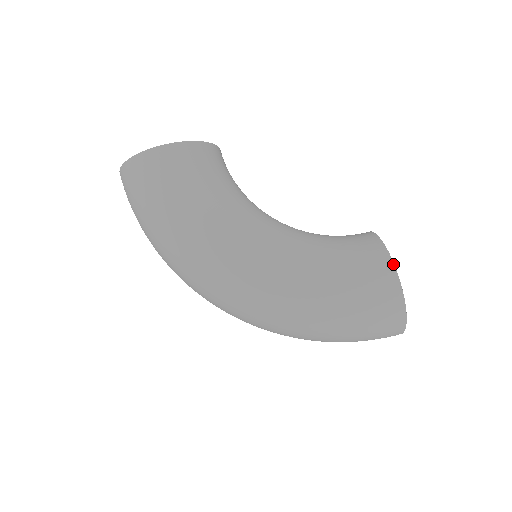
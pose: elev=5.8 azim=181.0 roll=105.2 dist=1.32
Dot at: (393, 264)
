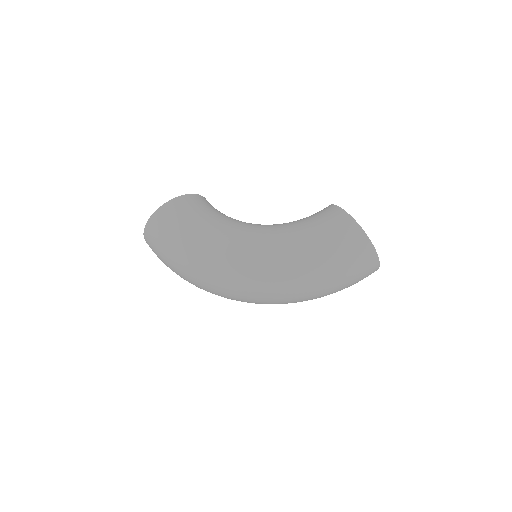
Dot at: (346, 212)
